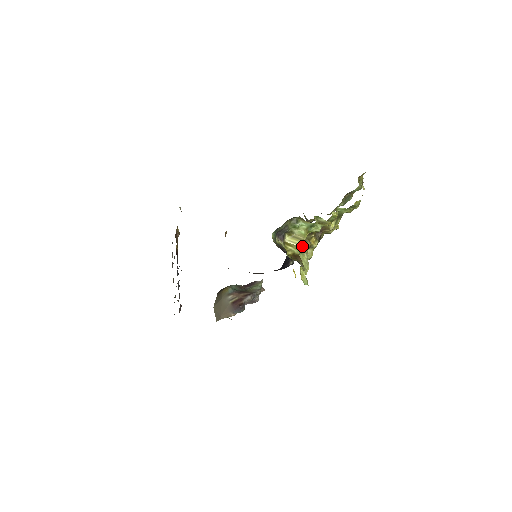
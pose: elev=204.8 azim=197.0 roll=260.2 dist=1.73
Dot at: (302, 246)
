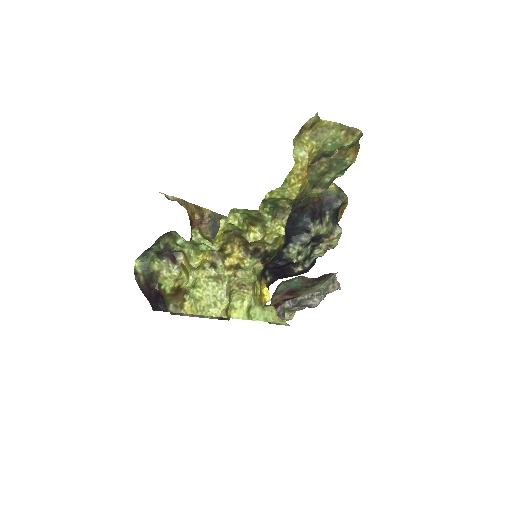
Dot at: (213, 269)
